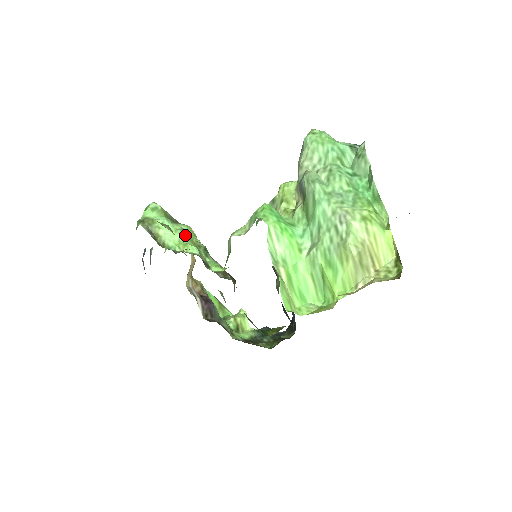
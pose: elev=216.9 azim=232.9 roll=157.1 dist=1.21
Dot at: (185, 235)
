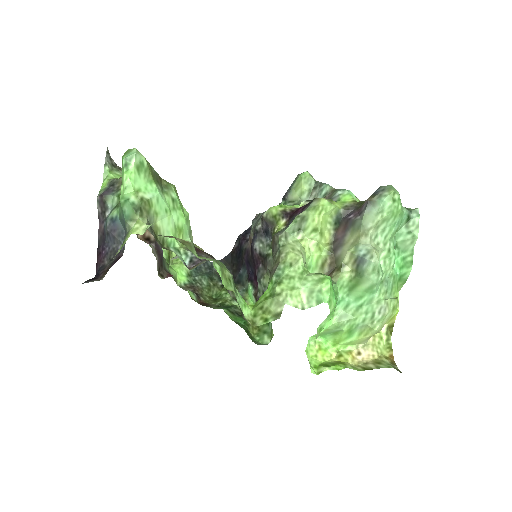
Dot at: (221, 272)
